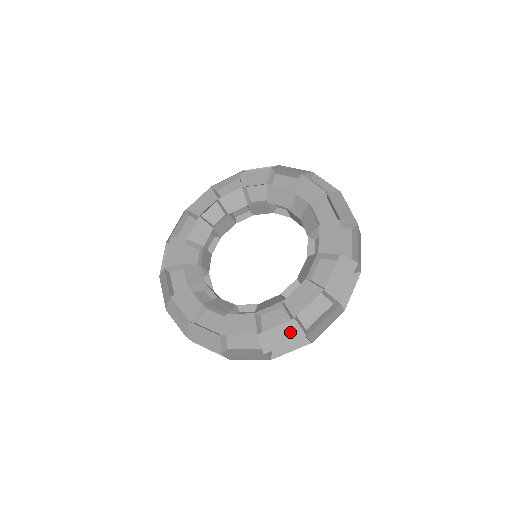
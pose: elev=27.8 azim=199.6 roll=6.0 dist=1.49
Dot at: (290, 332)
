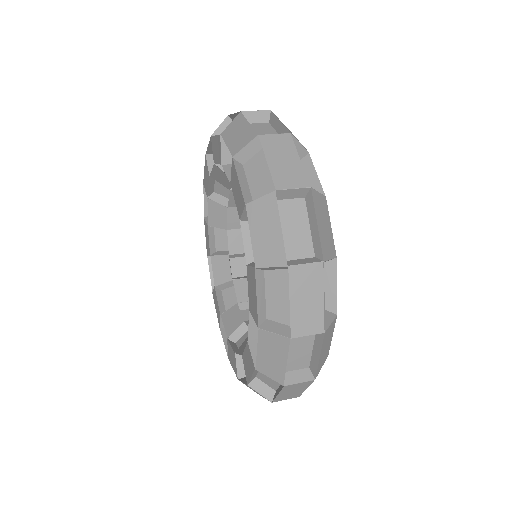
Dot at: occluded
